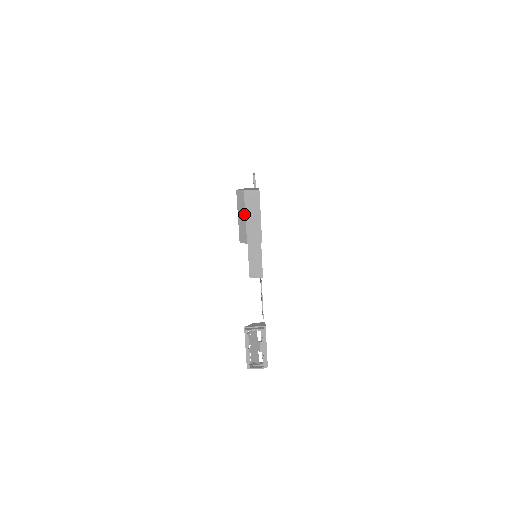
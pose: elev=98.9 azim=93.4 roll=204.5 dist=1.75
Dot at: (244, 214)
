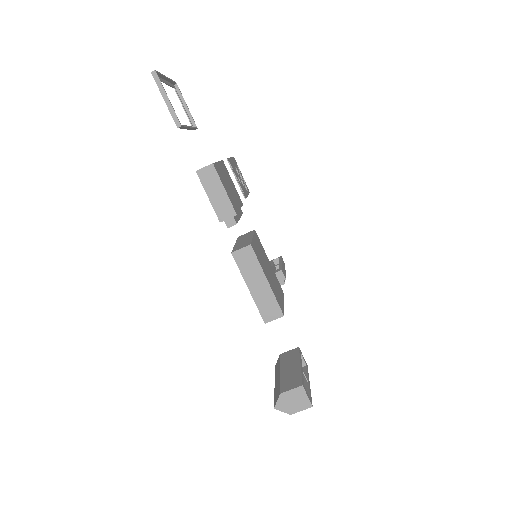
Dot at: occluded
